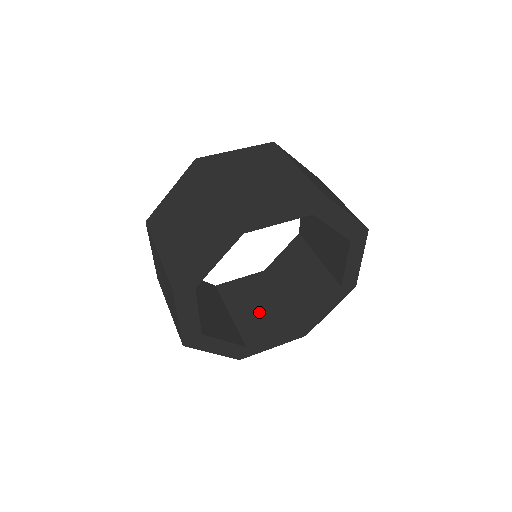
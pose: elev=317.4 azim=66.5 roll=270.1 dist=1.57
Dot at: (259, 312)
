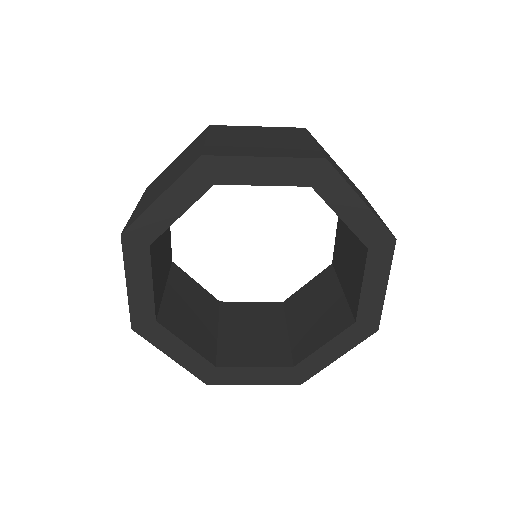
Dot at: (253, 338)
